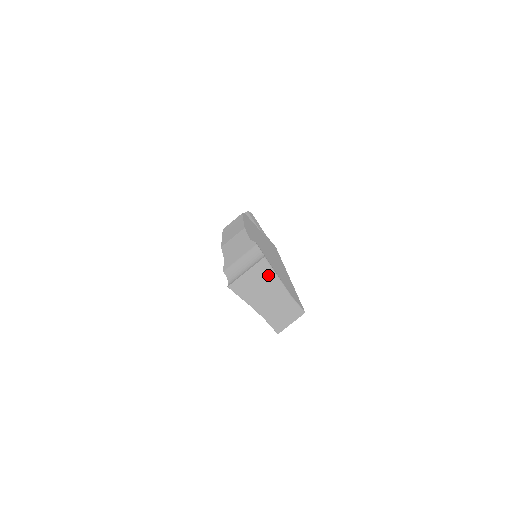
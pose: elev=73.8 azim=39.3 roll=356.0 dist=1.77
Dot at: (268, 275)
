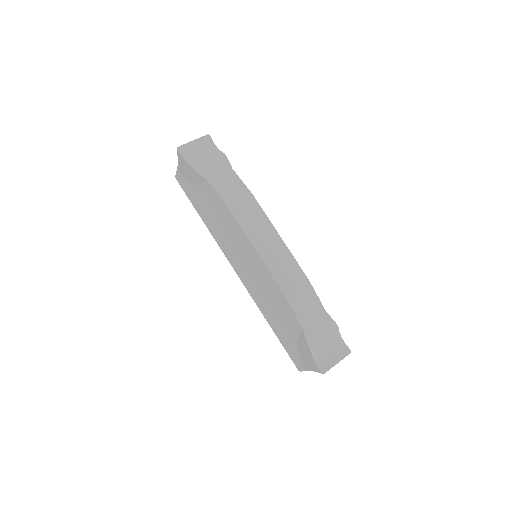
Dot at: occluded
